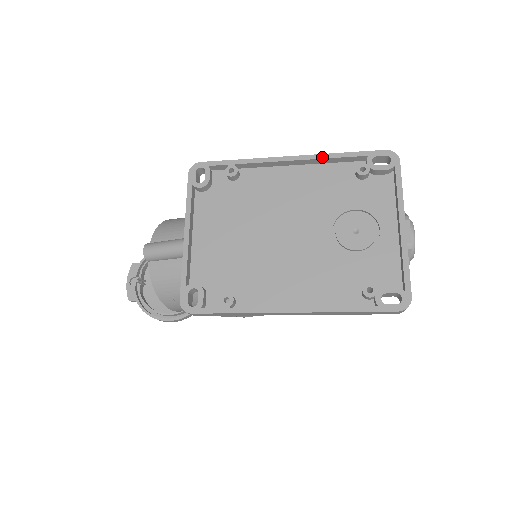
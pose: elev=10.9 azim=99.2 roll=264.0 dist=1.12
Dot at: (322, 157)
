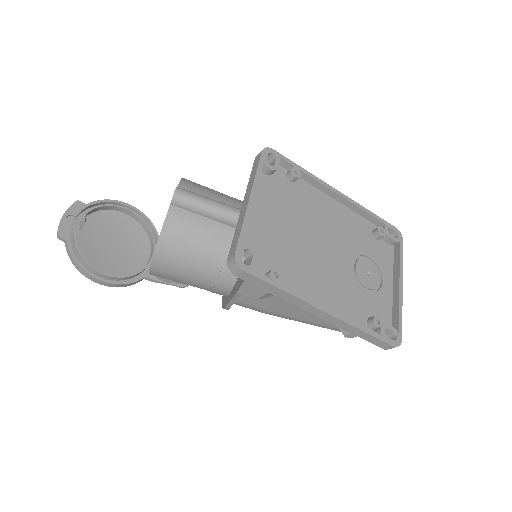
Dot at: (359, 206)
